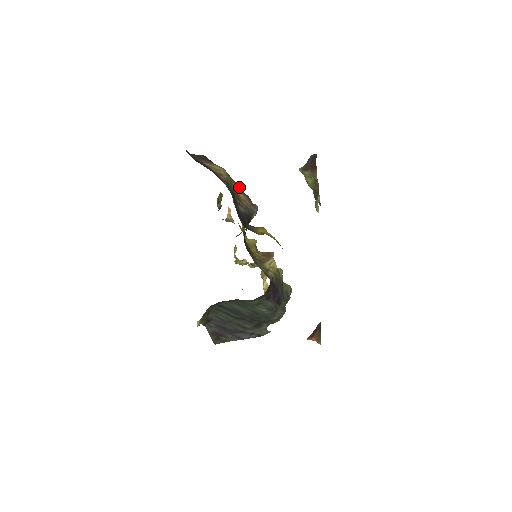
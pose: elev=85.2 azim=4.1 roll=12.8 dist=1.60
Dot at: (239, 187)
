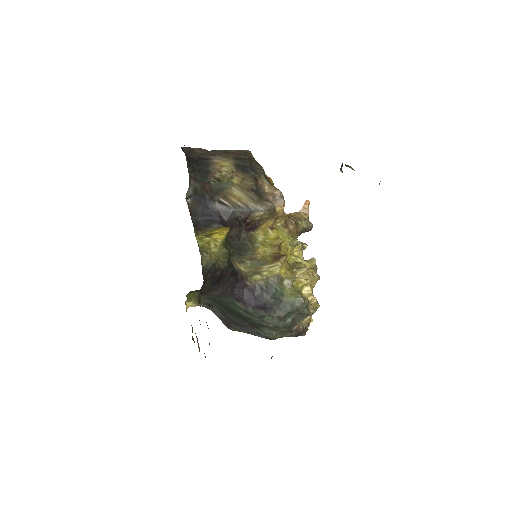
Dot at: (253, 183)
